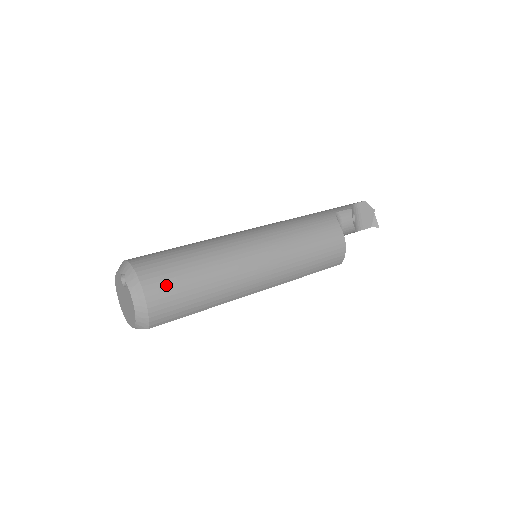
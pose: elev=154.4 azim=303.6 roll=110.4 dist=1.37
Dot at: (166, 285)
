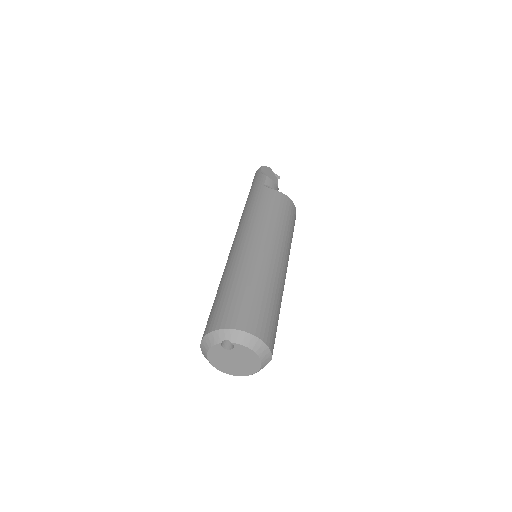
Dot at: (258, 318)
